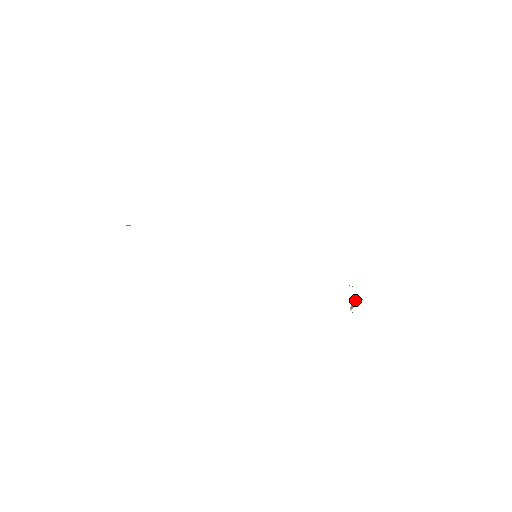
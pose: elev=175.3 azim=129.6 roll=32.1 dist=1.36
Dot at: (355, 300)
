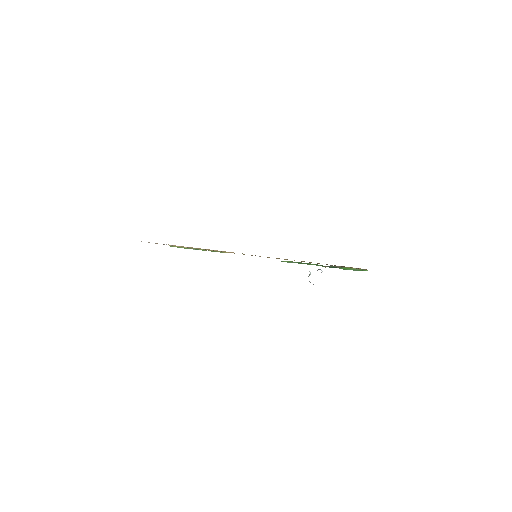
Dot at: occluded
